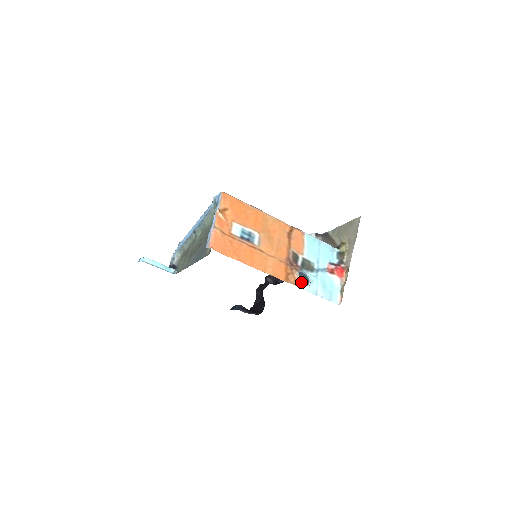
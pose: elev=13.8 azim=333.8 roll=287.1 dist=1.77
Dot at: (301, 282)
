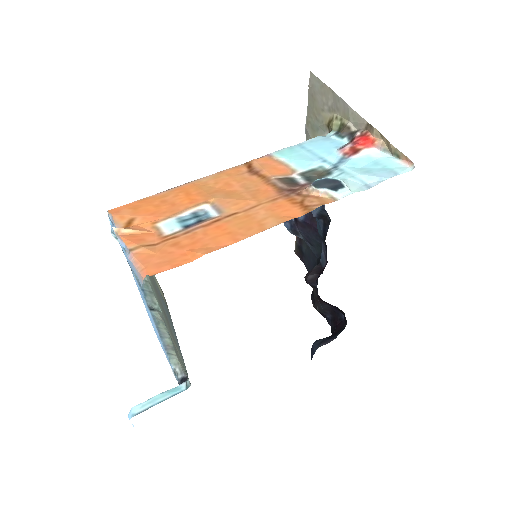
Dot at: (330, 192)
